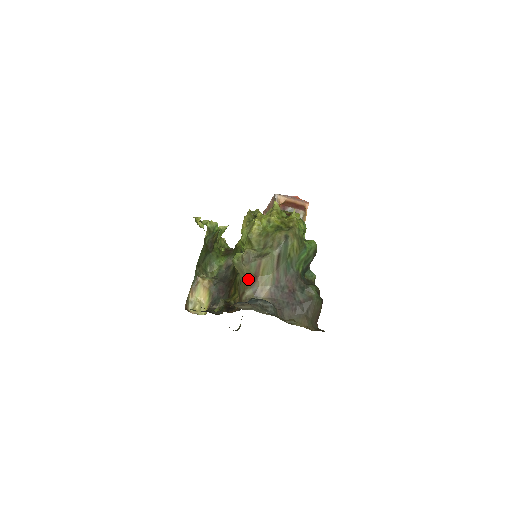
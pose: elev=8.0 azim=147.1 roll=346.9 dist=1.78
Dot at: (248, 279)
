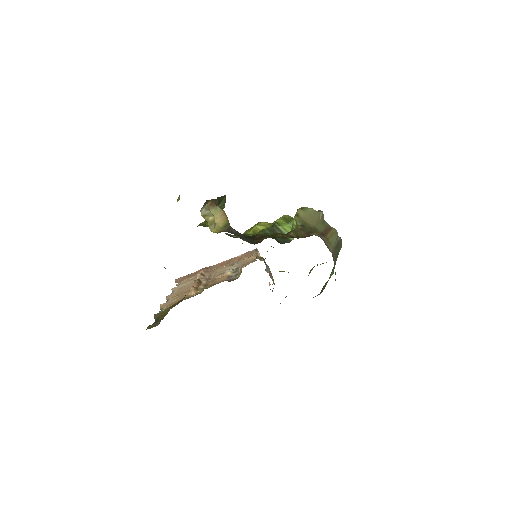
Dot at: (317, 229)
